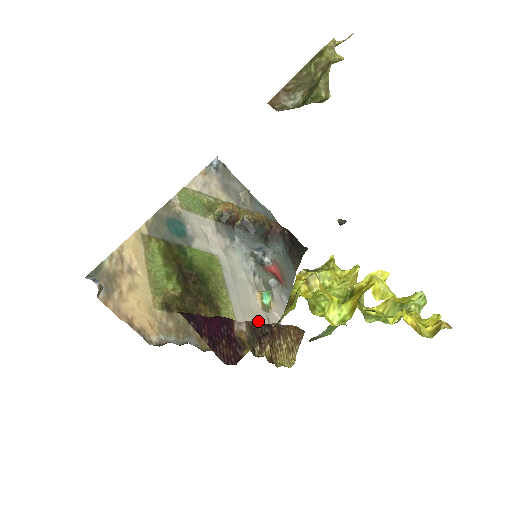
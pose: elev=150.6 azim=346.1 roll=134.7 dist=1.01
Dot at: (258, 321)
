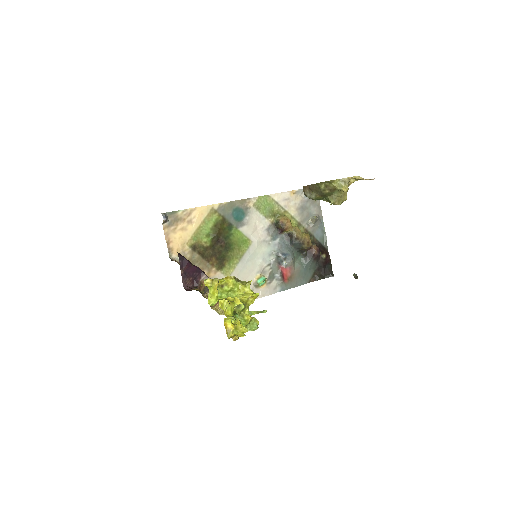
Dot at: occluded
